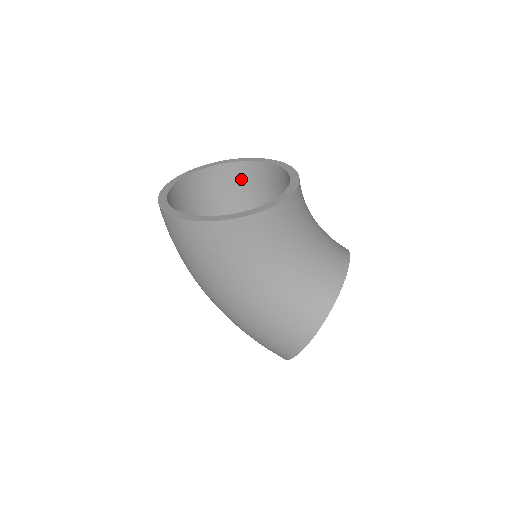
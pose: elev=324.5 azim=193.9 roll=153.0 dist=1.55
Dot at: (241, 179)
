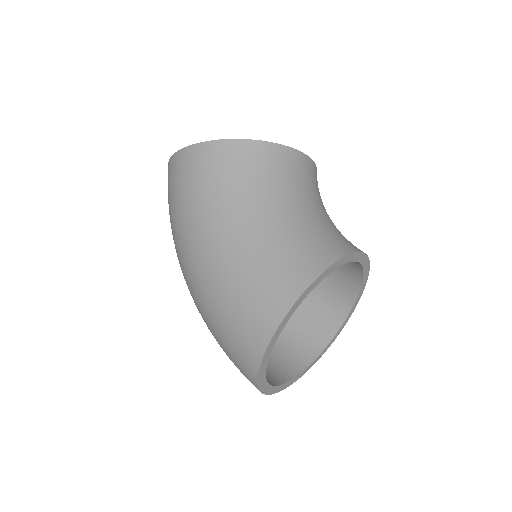
Dot at: occluded
